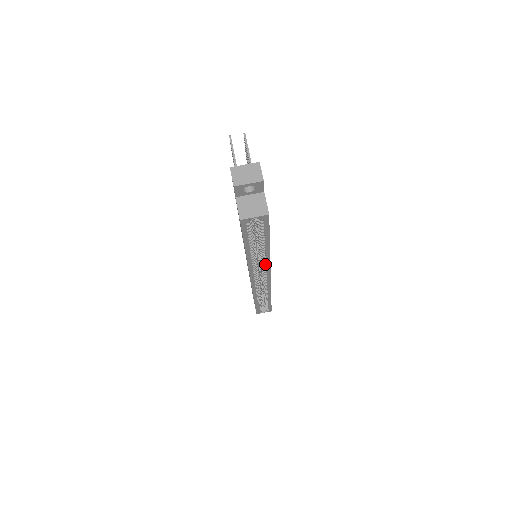
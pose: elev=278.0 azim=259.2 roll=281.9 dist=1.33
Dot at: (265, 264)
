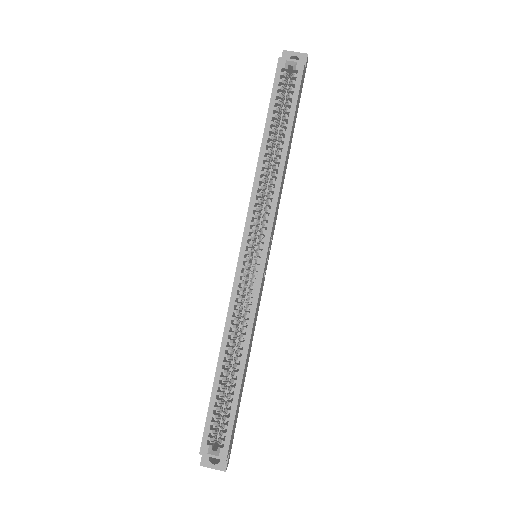
Dot at: (272, 195)
